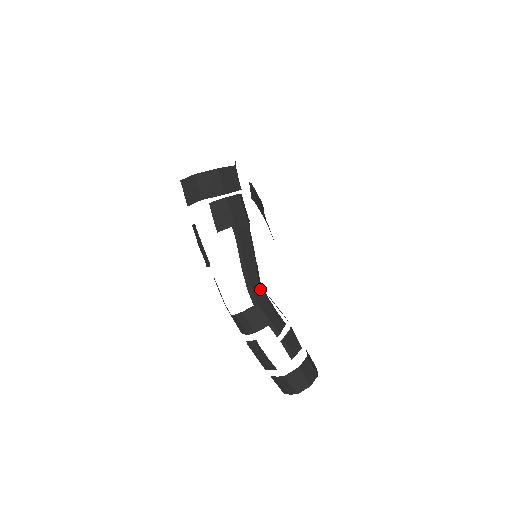
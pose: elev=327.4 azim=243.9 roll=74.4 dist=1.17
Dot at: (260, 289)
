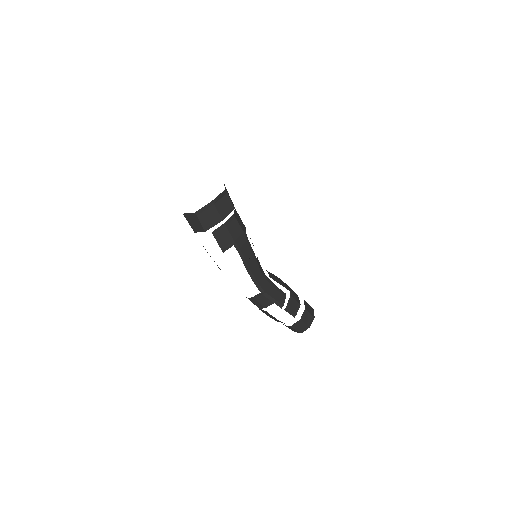
Dot at: (263, 277)
